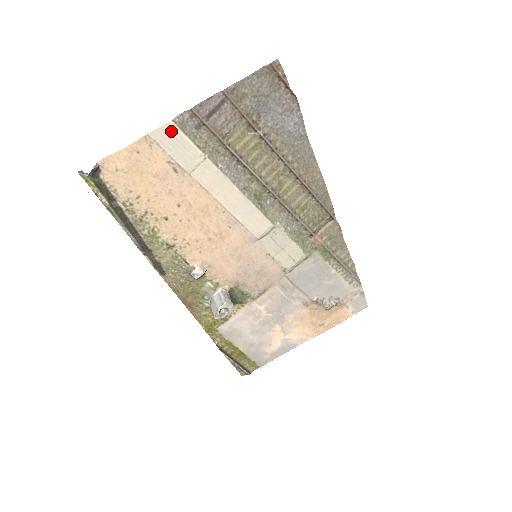
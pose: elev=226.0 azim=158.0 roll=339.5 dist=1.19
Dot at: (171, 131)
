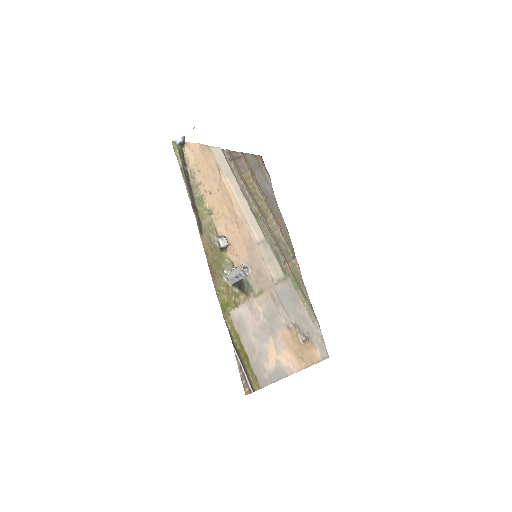
Dot at: (219, 152)
